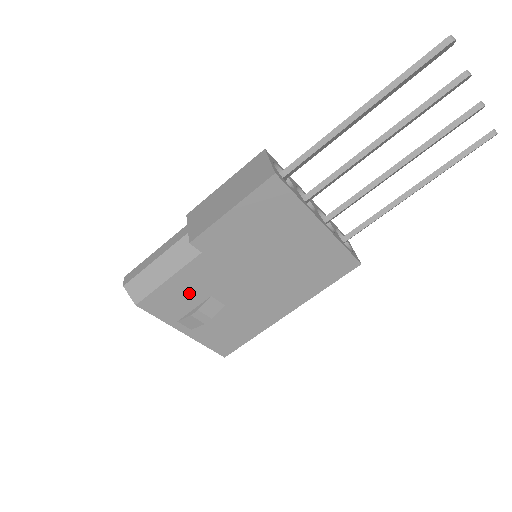
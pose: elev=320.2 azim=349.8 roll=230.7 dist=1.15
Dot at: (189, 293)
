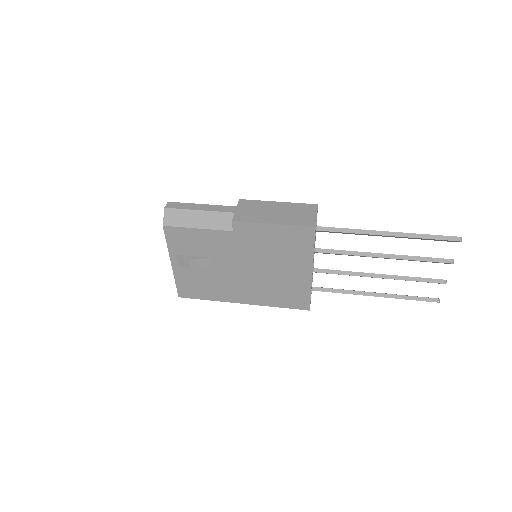
Dot at: (201, 245)
